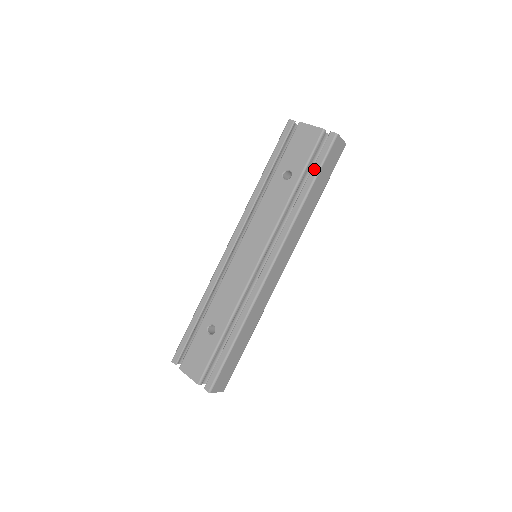
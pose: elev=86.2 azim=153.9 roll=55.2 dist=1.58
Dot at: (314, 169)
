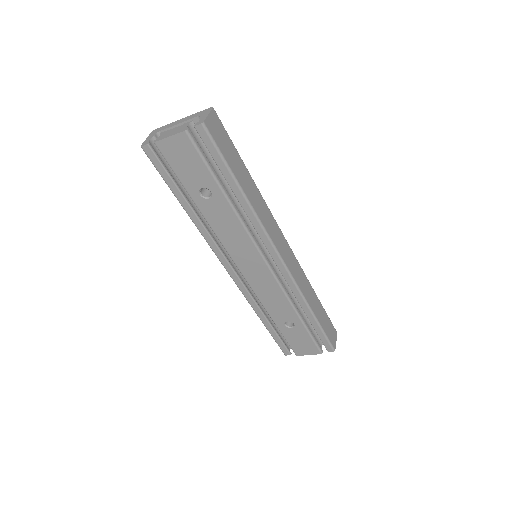
Dot at: (222, 170)
